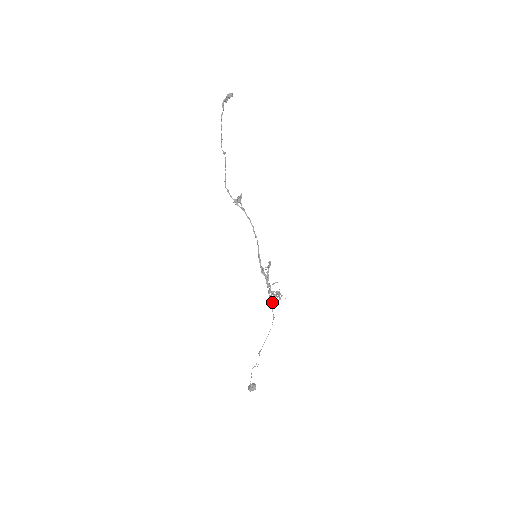
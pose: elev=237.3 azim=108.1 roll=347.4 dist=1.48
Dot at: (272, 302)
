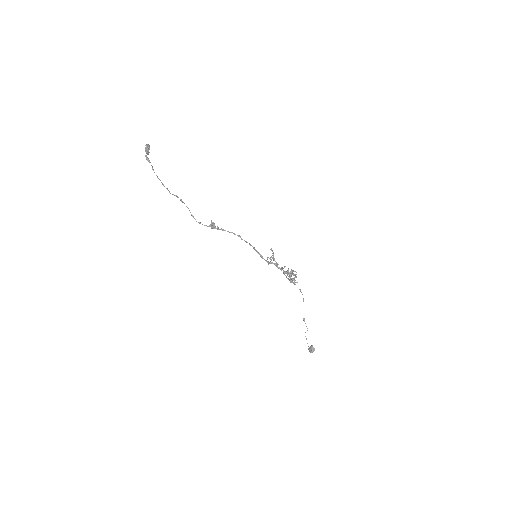
Dot at: occluded
